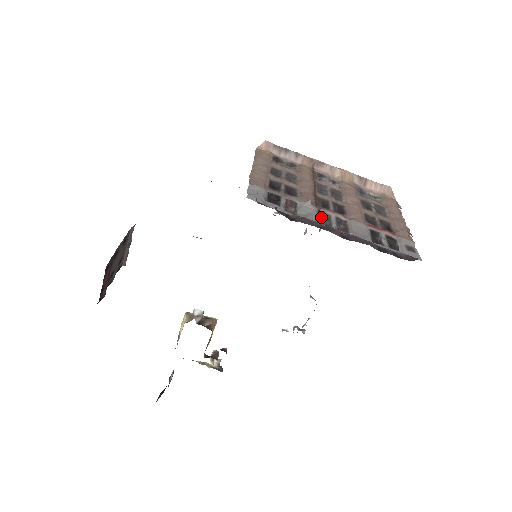
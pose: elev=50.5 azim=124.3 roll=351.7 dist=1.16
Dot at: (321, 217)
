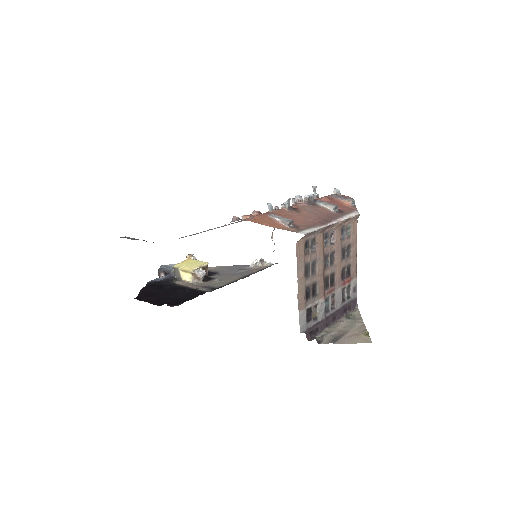
Dot at: (325, 301)
